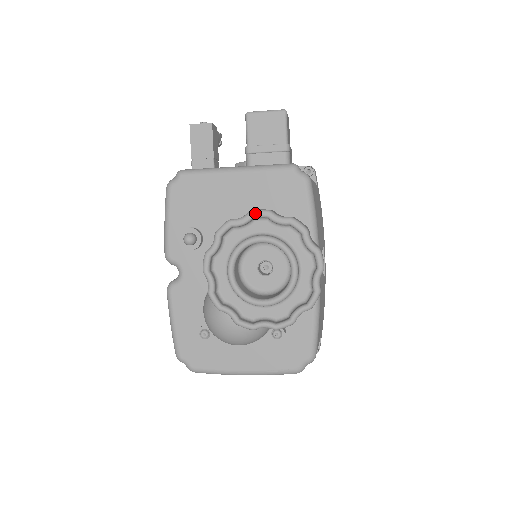
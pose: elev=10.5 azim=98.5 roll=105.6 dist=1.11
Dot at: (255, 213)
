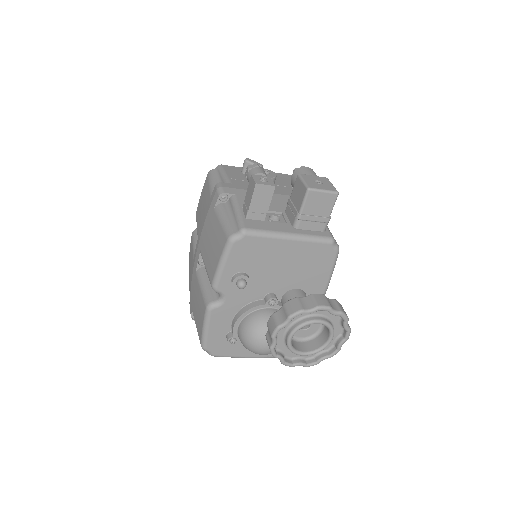
Dot at: (321, 309)
